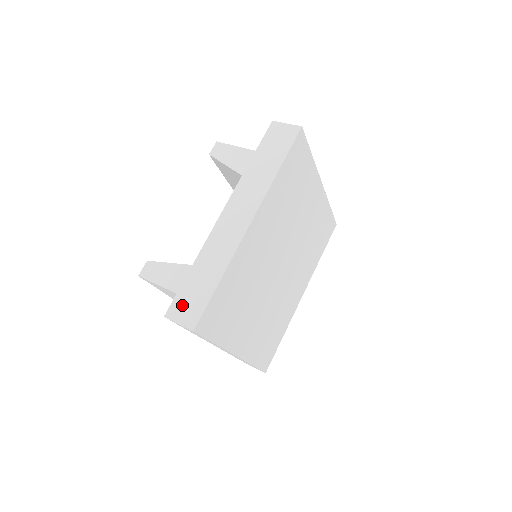
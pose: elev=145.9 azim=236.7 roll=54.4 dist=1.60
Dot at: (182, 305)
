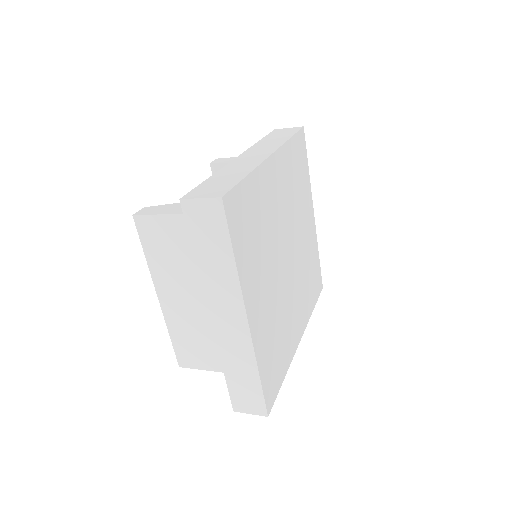
Dot at: (203, 190)
